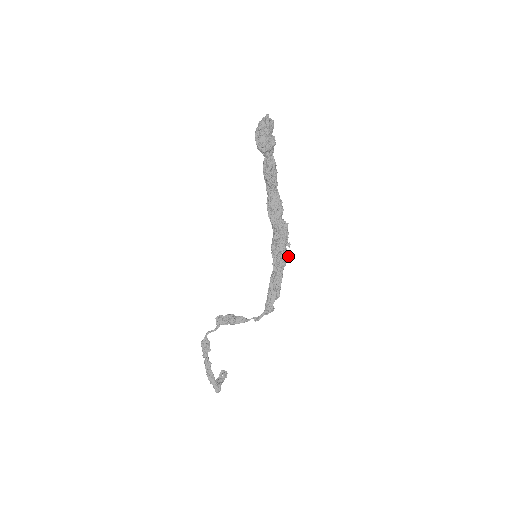
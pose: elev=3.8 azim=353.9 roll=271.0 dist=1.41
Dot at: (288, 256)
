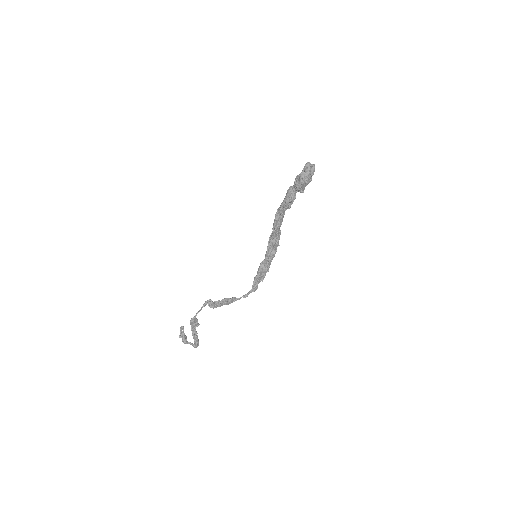
Dot at: occluded
